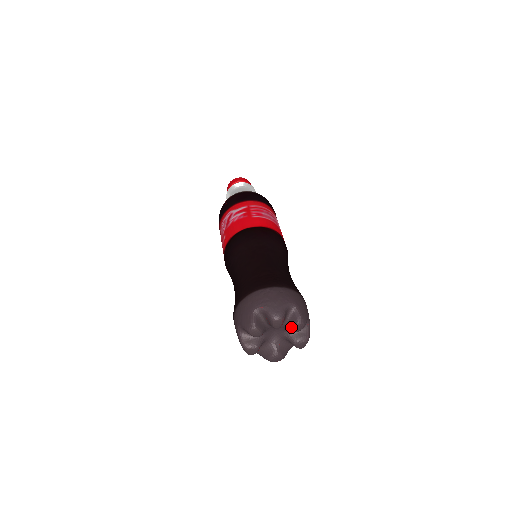
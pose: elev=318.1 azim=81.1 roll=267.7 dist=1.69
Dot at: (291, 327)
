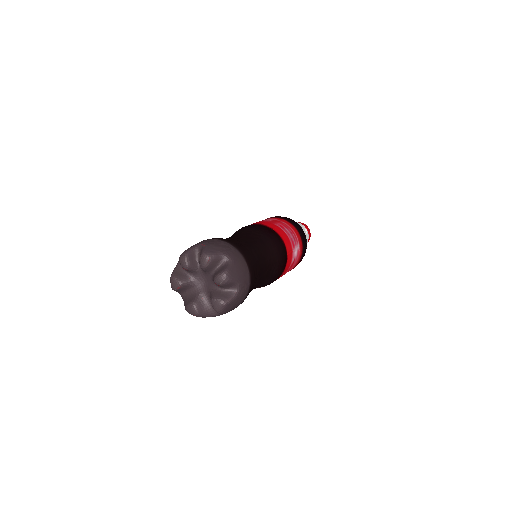
Dot at: (215, 275)
